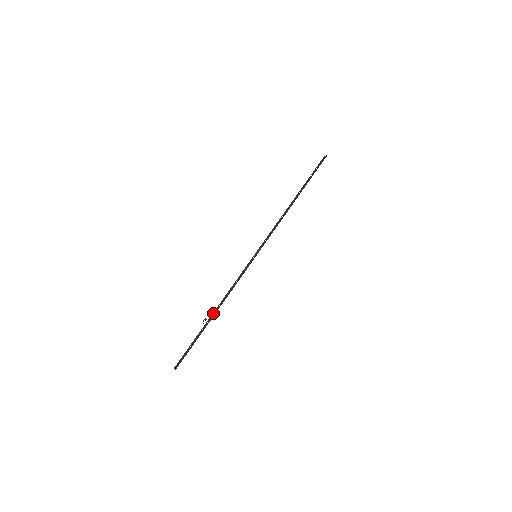
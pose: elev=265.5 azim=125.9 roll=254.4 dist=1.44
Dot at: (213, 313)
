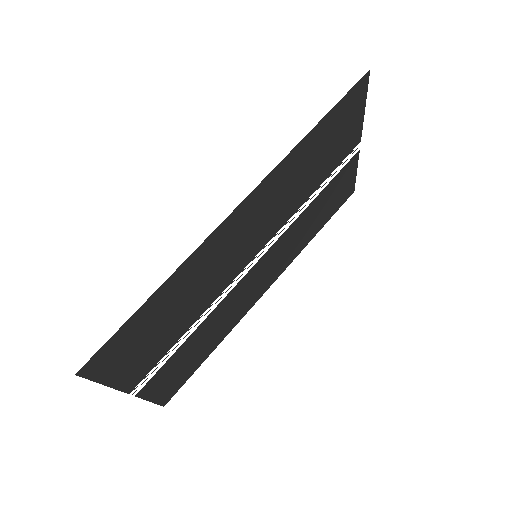
Dot at: (191, 325)
